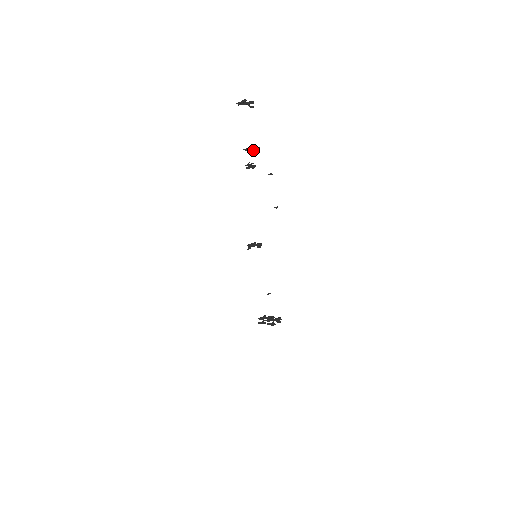
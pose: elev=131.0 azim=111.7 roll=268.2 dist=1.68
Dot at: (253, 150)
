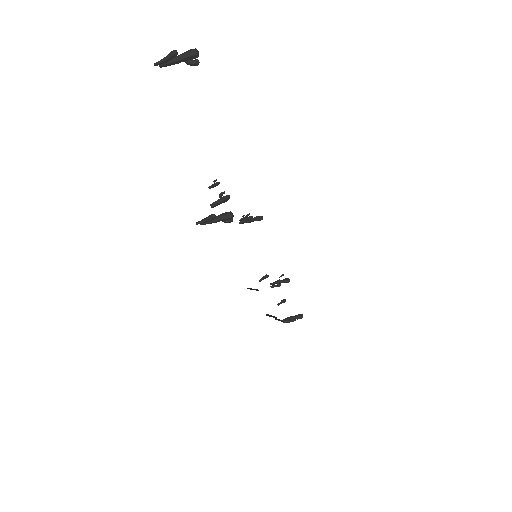
Dot at: (218, 220)
